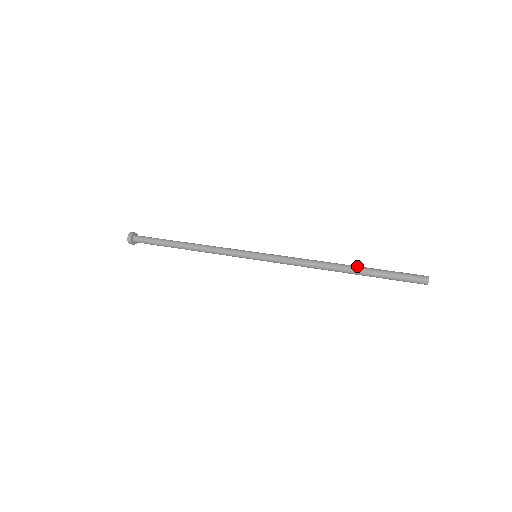
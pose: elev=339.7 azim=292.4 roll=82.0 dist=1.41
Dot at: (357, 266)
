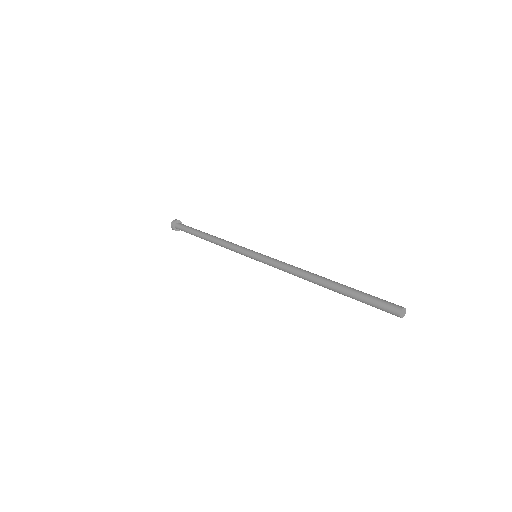
Dot at: occluded
